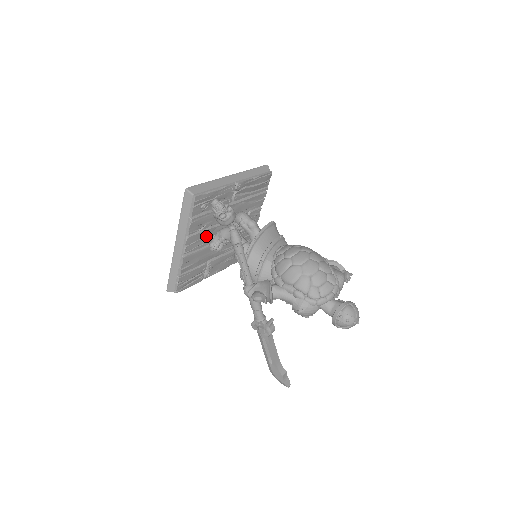
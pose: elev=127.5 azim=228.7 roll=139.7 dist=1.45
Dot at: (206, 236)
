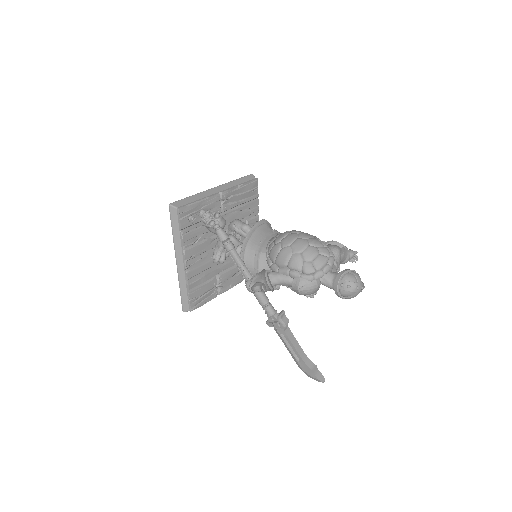
Dot at: (205, 249)
